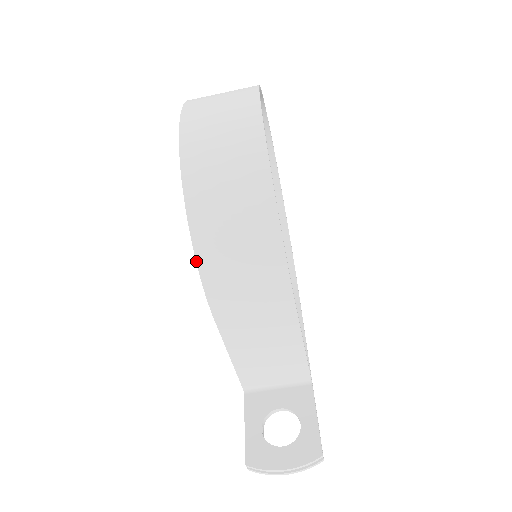
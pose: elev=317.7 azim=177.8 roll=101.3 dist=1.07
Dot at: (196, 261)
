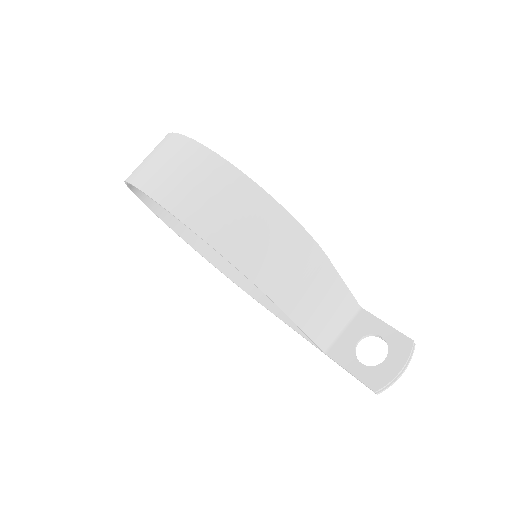
Dot at: (249, 279)
